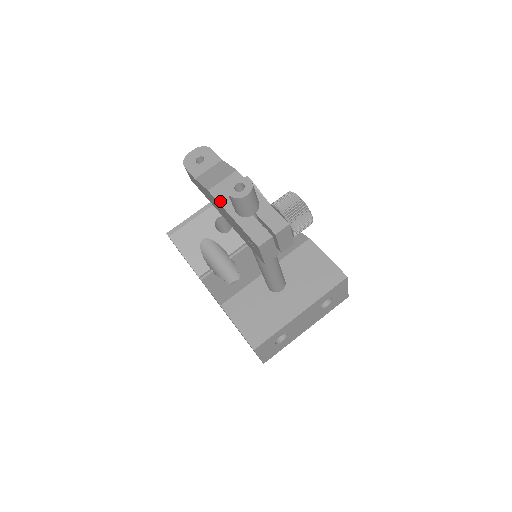
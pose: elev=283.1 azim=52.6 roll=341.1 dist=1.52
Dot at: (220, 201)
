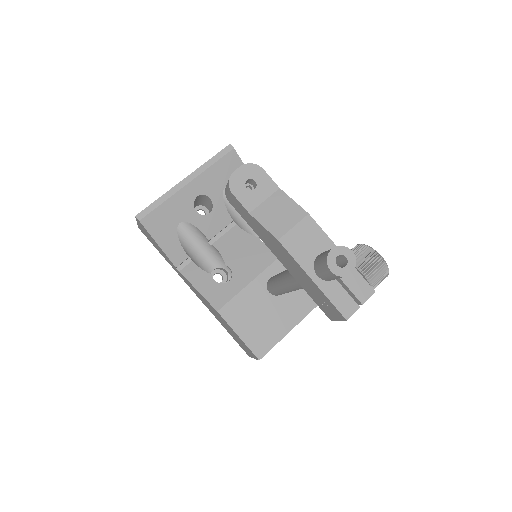
Dot at: (295, 257)
